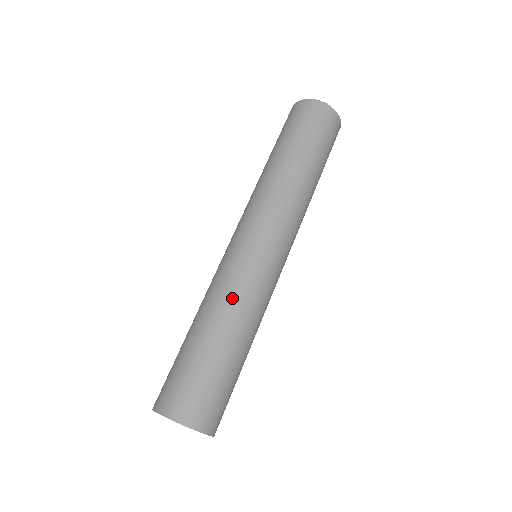
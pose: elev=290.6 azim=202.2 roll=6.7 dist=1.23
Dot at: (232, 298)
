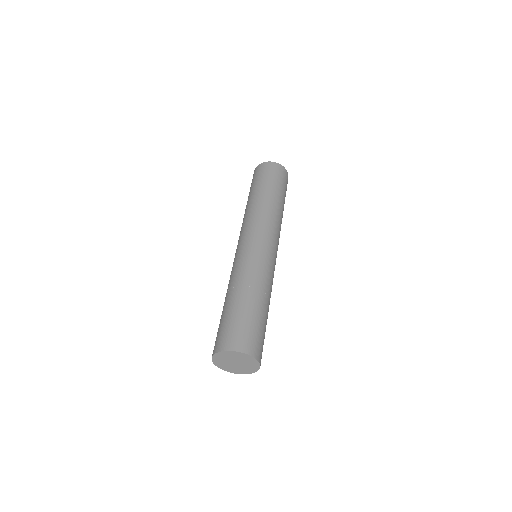
Dot at: (236, 275)
